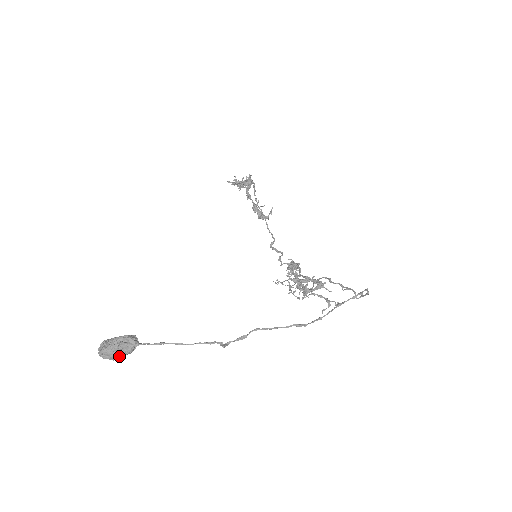
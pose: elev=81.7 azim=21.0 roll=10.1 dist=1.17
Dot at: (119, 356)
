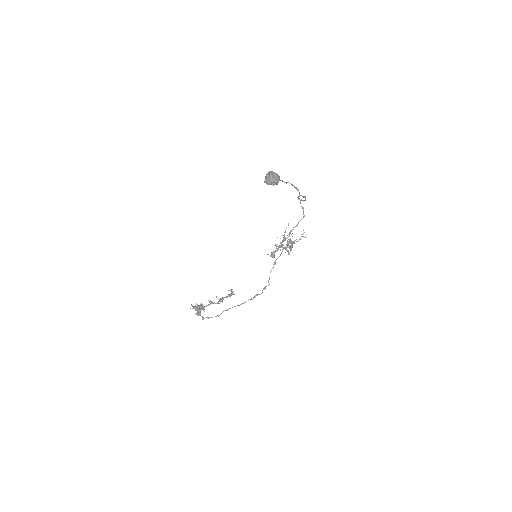
Dot at: (278, 175)
